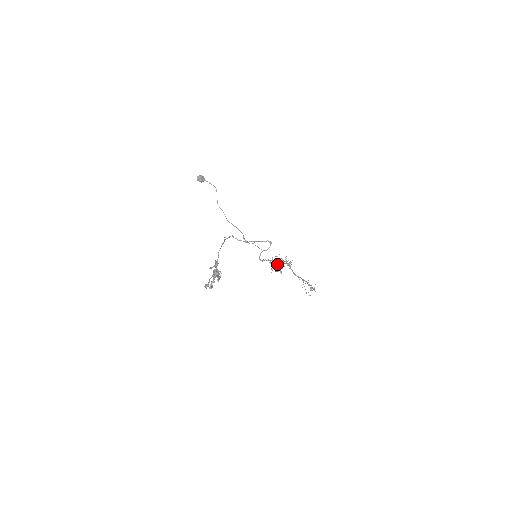
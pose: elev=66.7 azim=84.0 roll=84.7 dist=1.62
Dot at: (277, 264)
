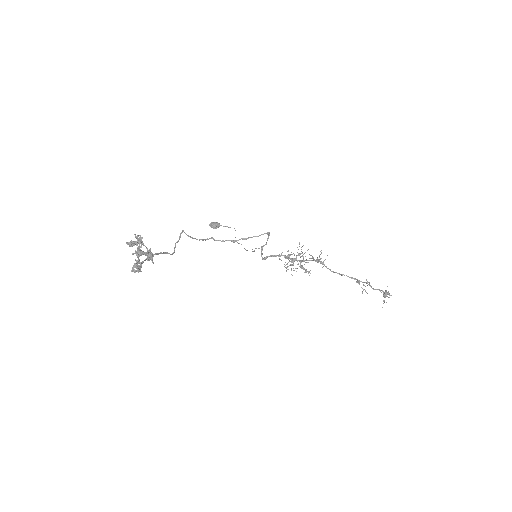
Dot at: (291, 259)
